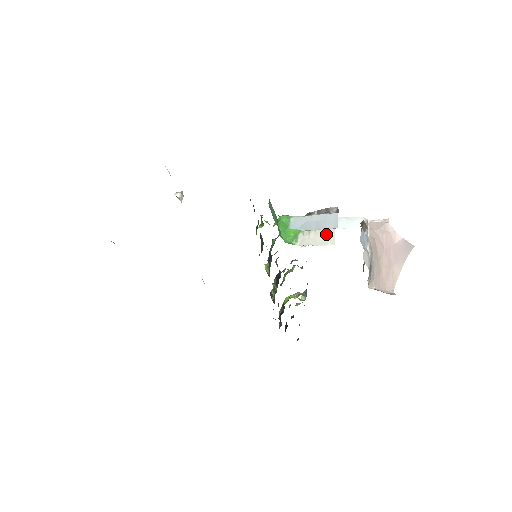
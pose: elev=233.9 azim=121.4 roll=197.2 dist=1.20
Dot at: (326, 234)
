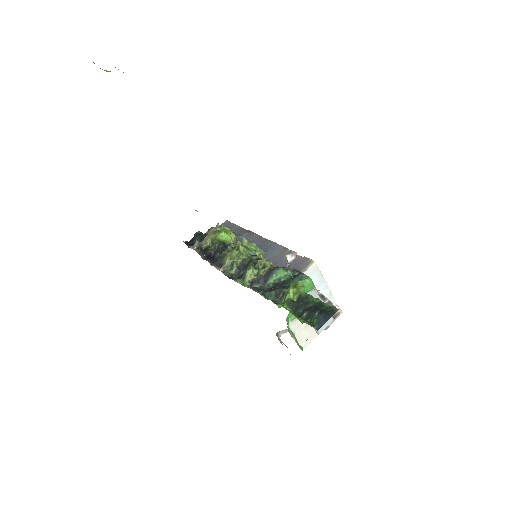
Dot at: (310, 334)
